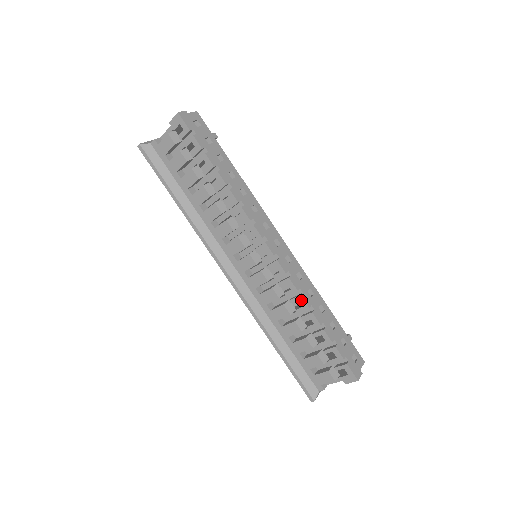
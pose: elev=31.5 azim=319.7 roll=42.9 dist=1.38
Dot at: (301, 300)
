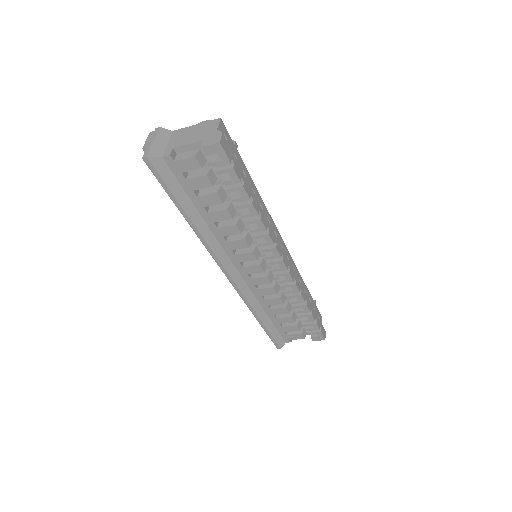
Dot at: (300, 298)
